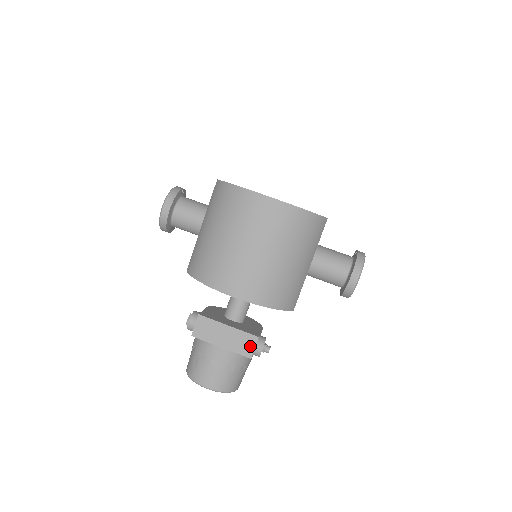
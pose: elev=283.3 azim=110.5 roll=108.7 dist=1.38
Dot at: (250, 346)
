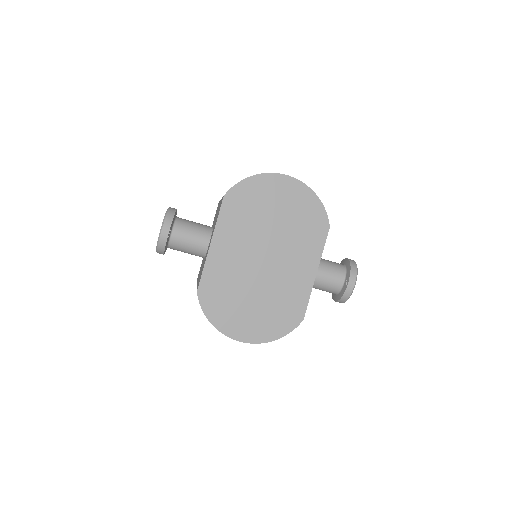
Dot at: occluded
